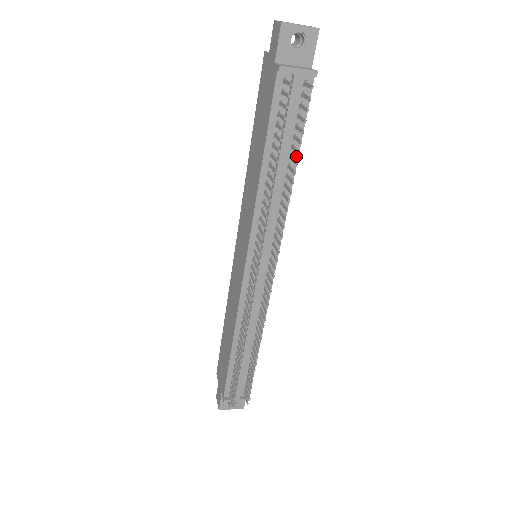
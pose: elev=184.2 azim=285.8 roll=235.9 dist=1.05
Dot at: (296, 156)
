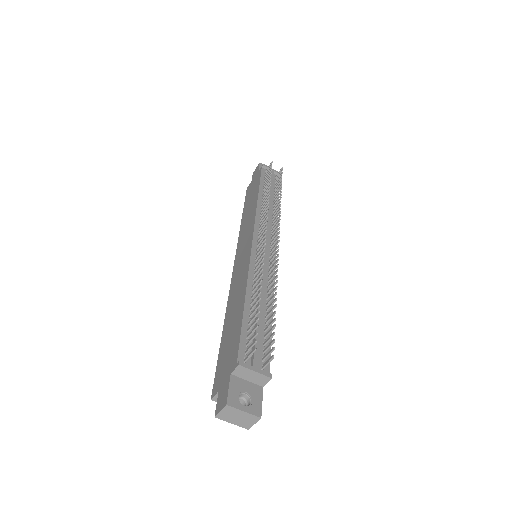
Dot at: occluded
